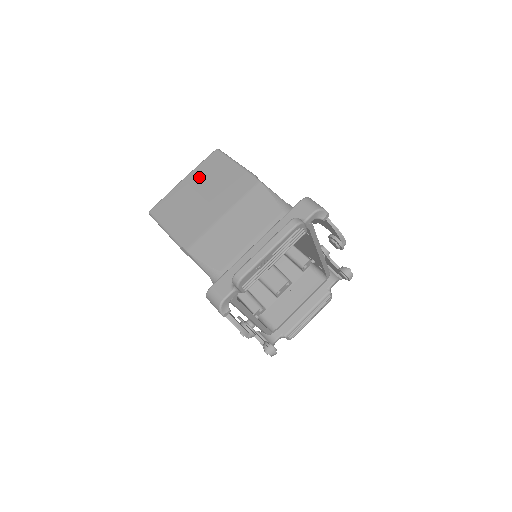
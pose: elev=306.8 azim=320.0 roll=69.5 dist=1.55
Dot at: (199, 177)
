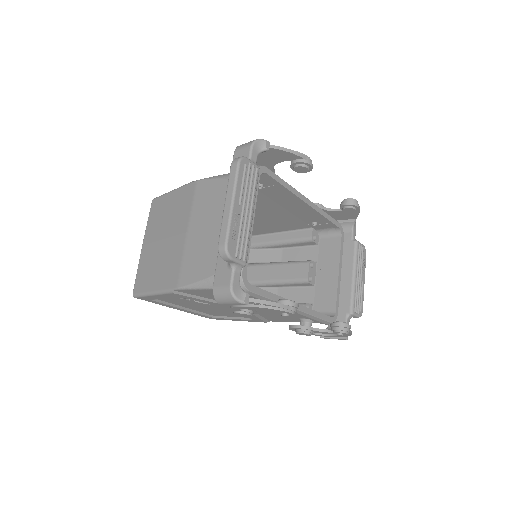
Dot at: (152, 230)
